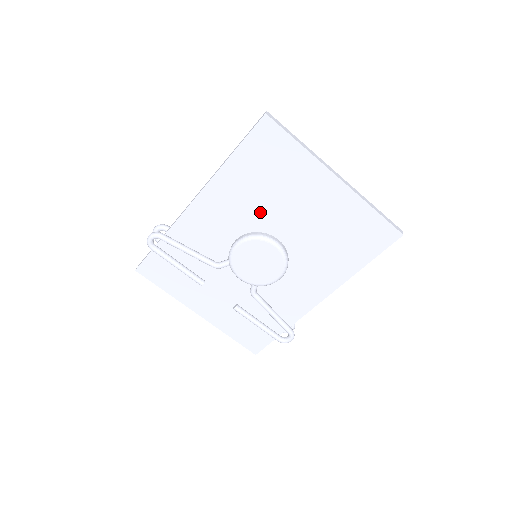
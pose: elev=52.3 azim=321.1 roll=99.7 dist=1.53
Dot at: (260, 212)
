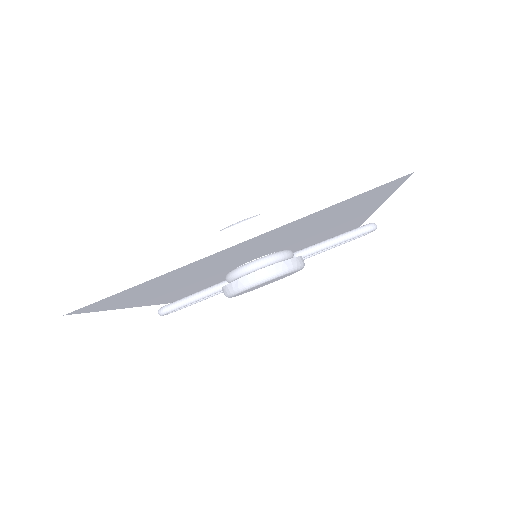
Dot at: (207, 275)
